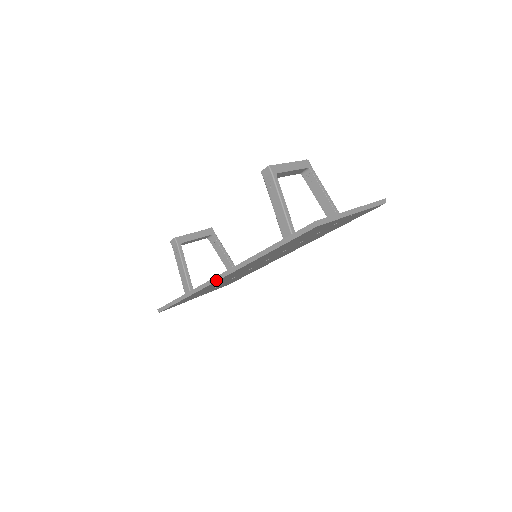
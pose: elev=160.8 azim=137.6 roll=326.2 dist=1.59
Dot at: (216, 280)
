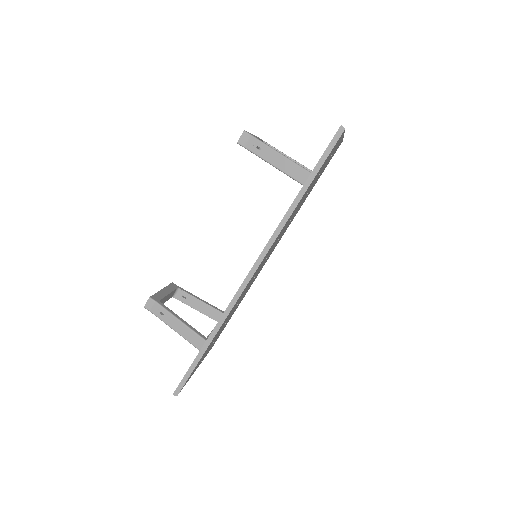
Dot at: (247, 281)
